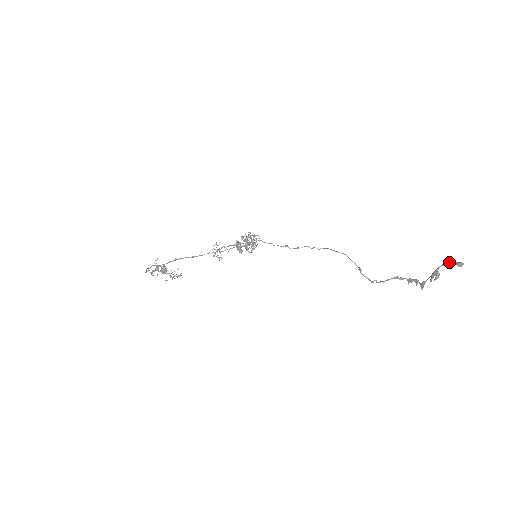
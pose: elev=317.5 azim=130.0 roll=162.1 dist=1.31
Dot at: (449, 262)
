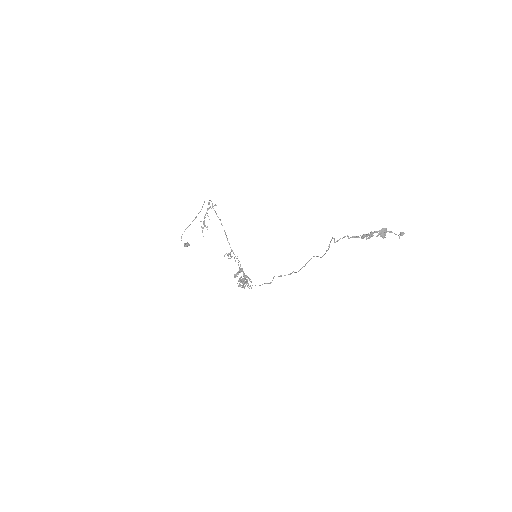
Dot at: (395, 234)
